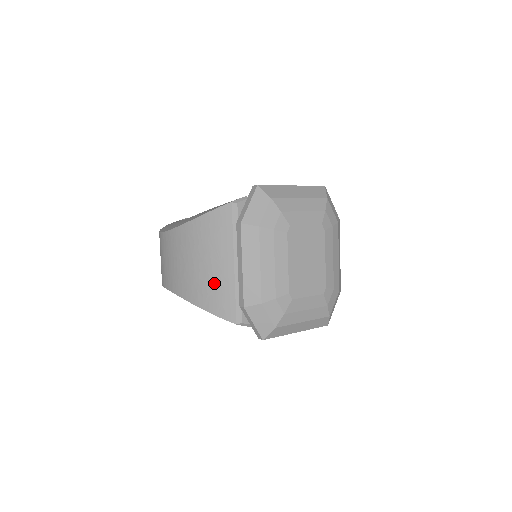
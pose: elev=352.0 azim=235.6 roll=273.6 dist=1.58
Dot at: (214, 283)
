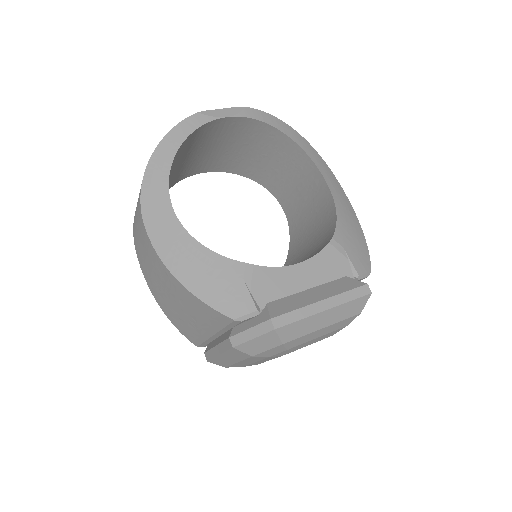
Dot at: (186, 324)
